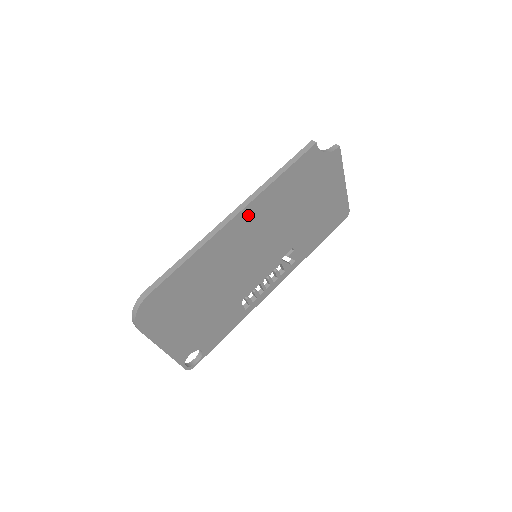
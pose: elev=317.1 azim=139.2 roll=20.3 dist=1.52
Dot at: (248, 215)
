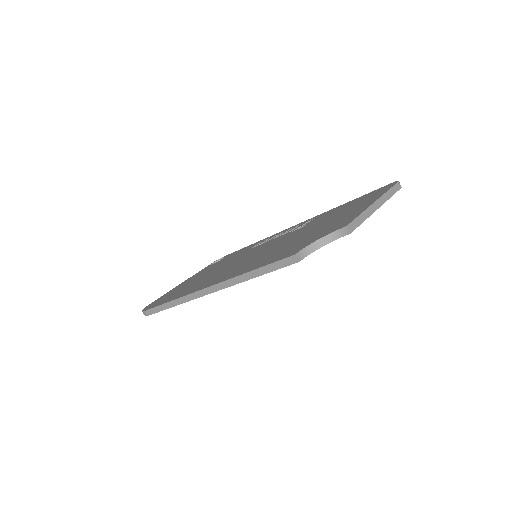
Dot at: occluded
